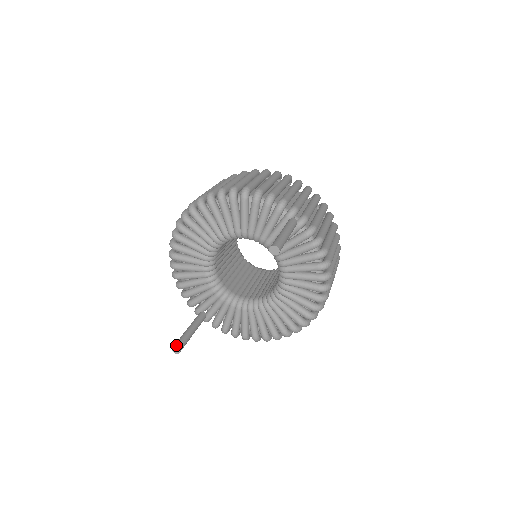
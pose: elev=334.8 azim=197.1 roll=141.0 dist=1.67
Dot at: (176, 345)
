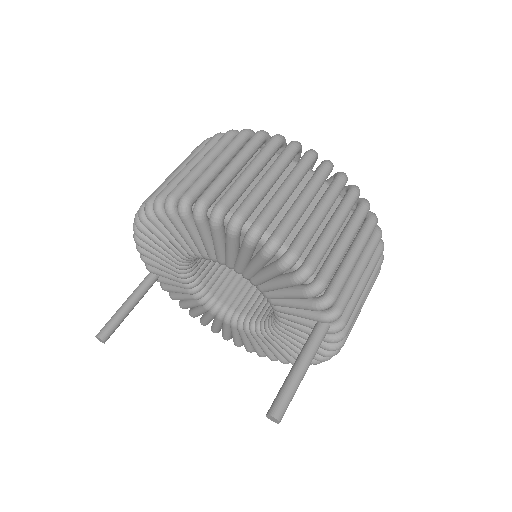
Dot at: (102, 336)
